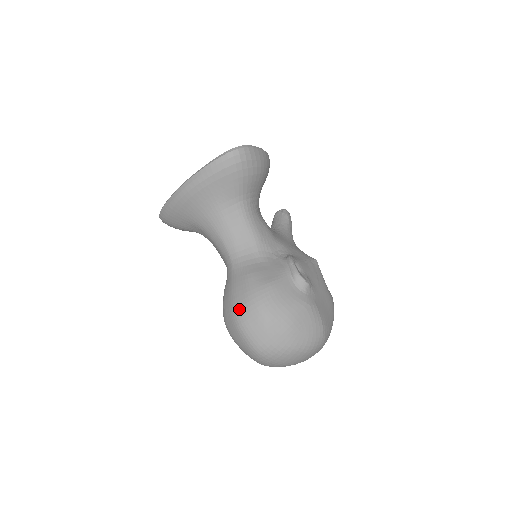
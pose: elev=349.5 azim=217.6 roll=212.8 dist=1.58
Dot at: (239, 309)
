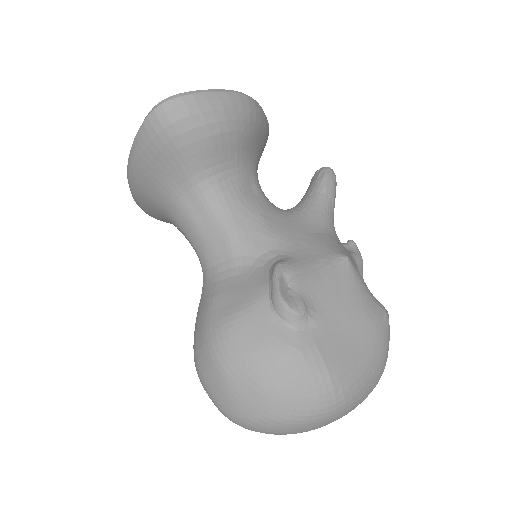
Dot at: (196, 354)
